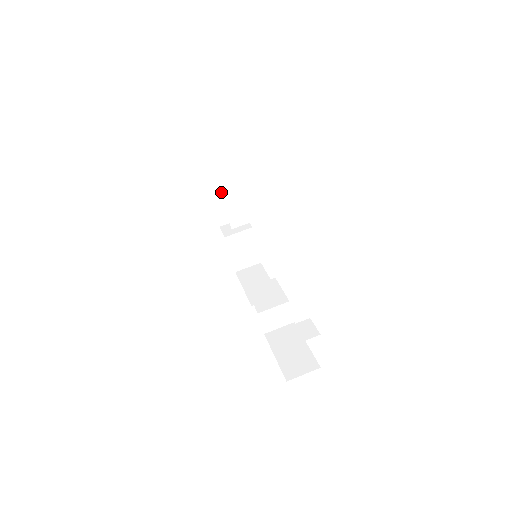
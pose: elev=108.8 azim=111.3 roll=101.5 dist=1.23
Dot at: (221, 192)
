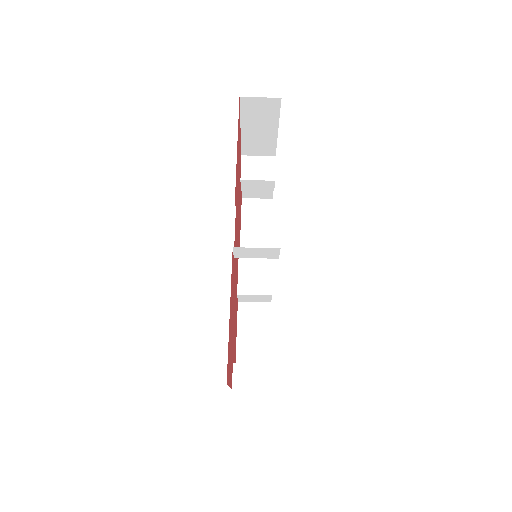
Dot at: (256, 130)
